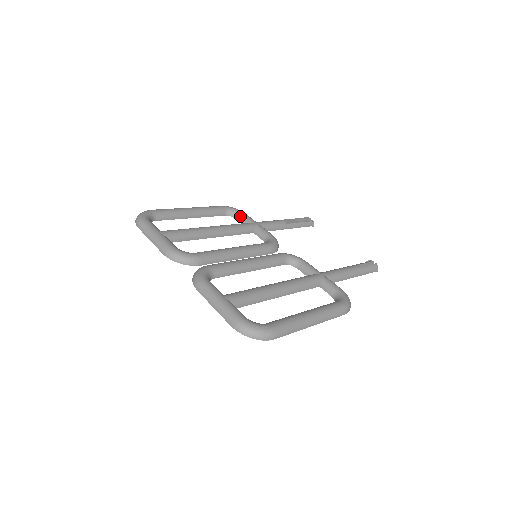
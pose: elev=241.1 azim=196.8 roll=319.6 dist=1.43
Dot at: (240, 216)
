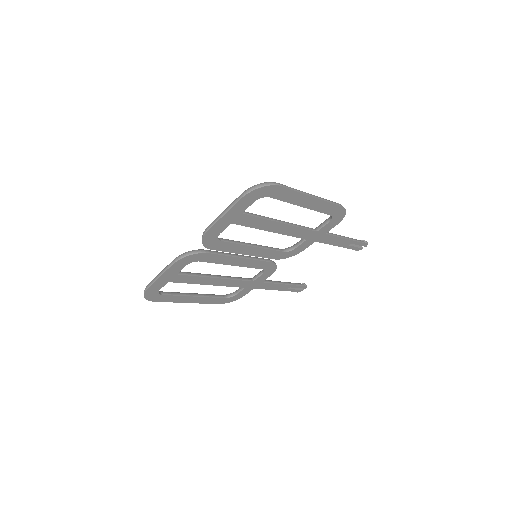
Dot at: (237, 290)
